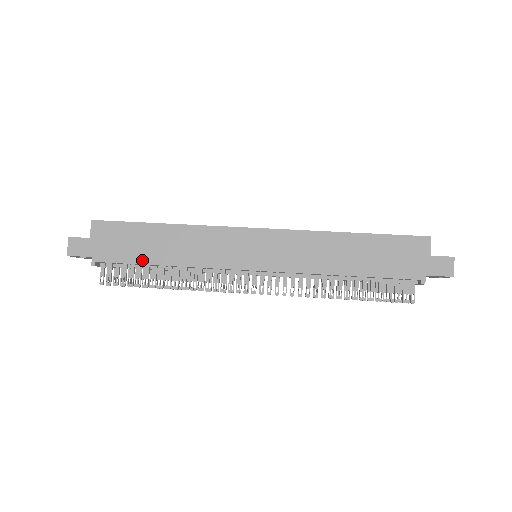
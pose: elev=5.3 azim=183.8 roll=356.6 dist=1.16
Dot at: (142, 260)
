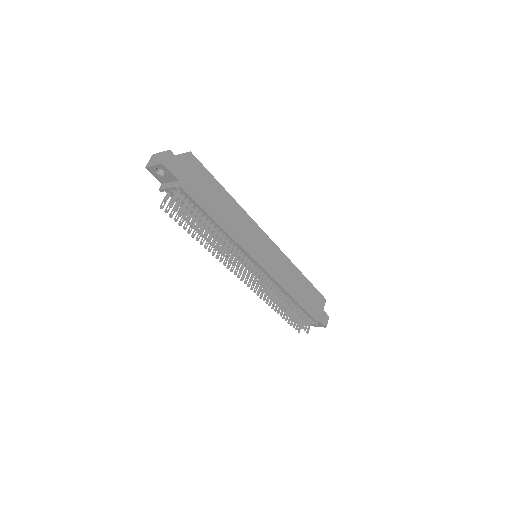
Dot at: (209, 210)
